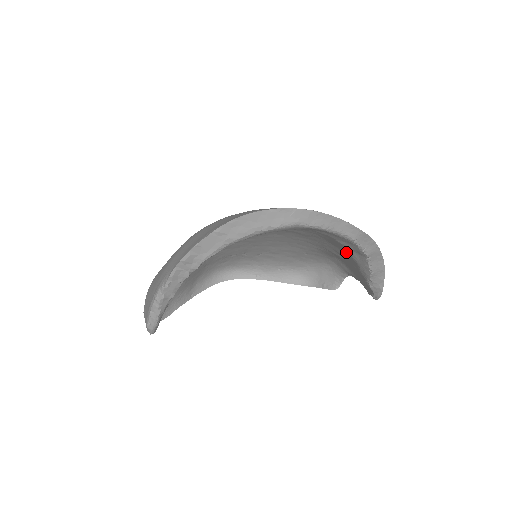
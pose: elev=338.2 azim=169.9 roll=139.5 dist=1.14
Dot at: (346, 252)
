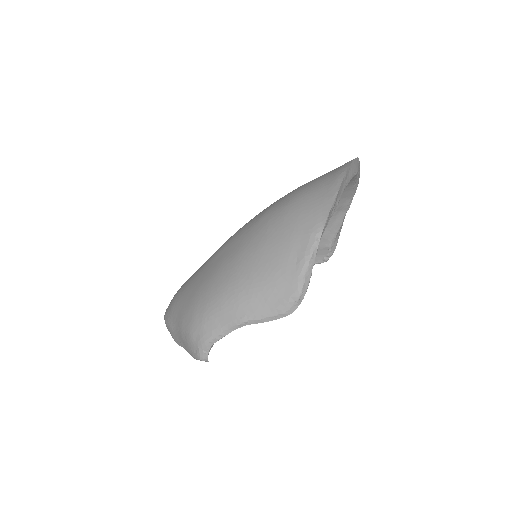
Dot at: occluded
